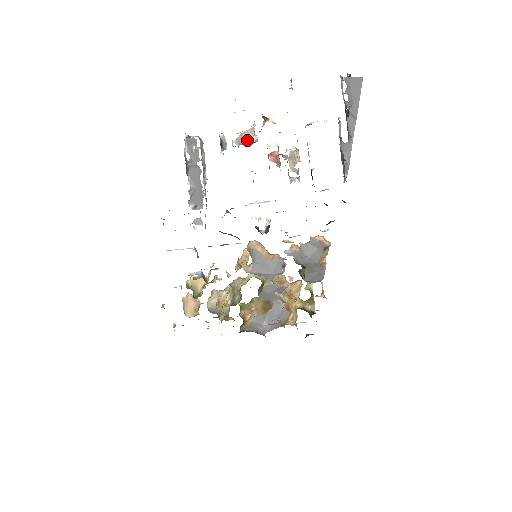
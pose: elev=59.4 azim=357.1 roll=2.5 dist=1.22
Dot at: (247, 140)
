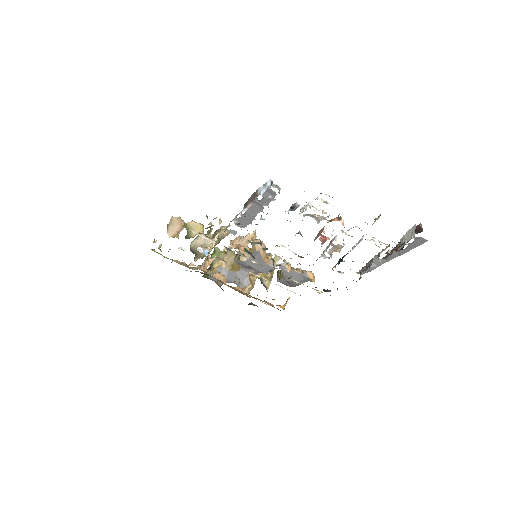
Dot at: (314, 217)
